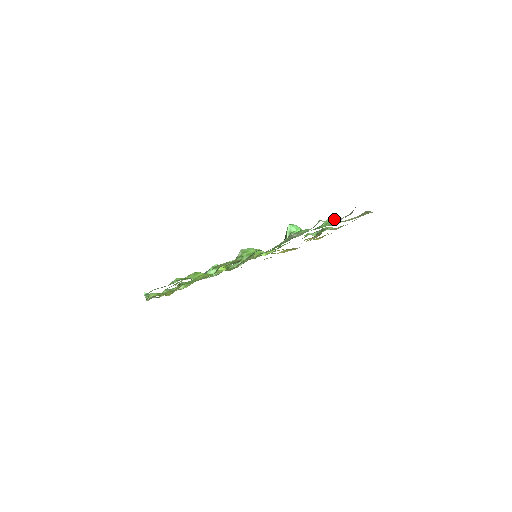
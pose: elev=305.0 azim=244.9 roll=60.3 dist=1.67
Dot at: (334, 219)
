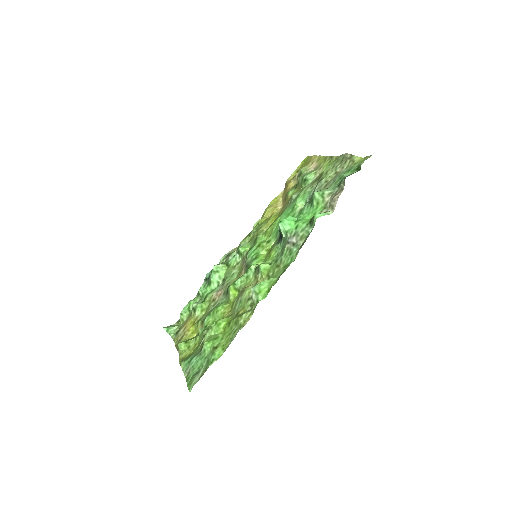
Dot at: (323, 193)
